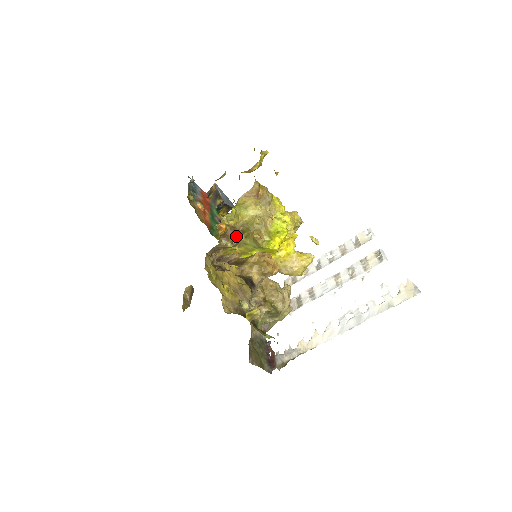
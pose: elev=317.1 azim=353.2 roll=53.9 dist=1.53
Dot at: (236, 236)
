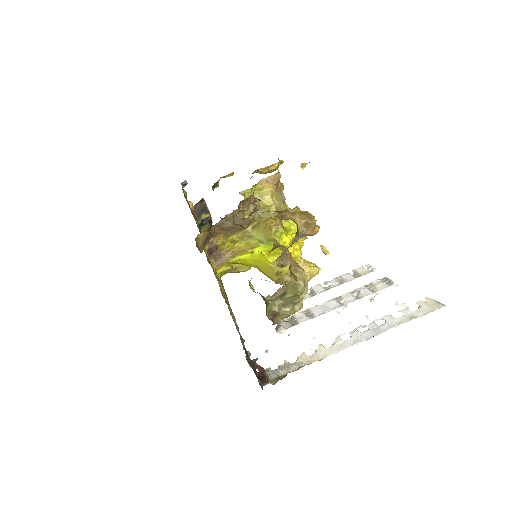
Dot at: (256, 208)
